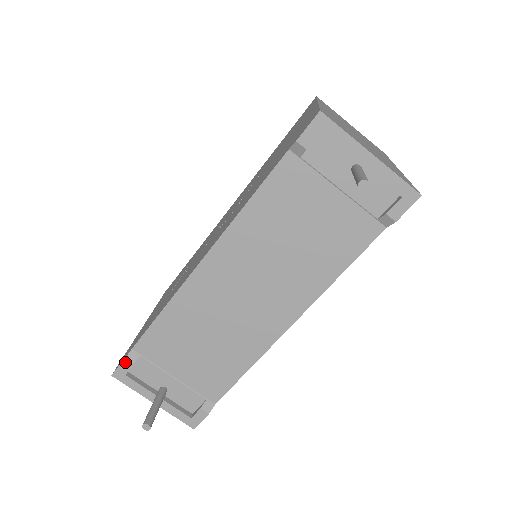
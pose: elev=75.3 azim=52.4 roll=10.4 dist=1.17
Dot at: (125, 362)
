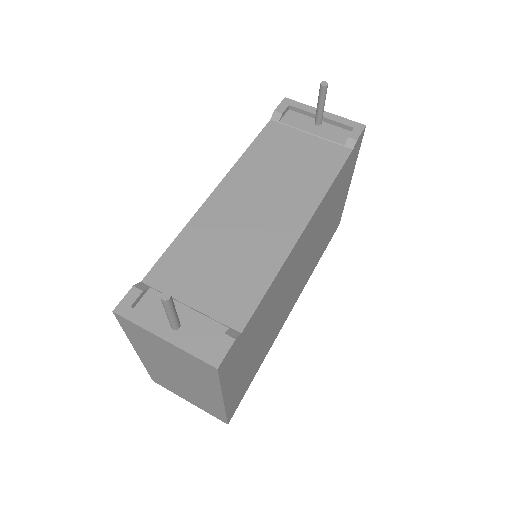
Dot at: (132, 290)
